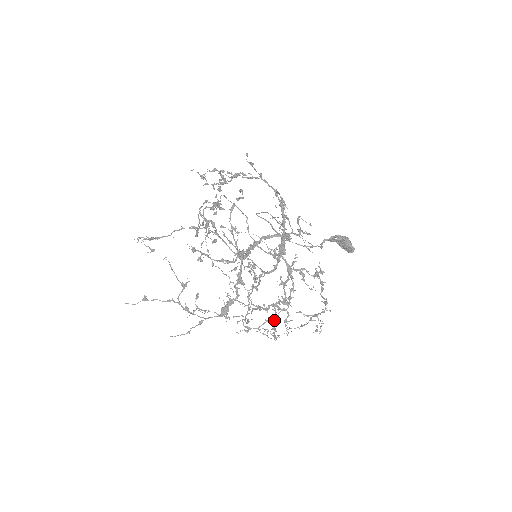
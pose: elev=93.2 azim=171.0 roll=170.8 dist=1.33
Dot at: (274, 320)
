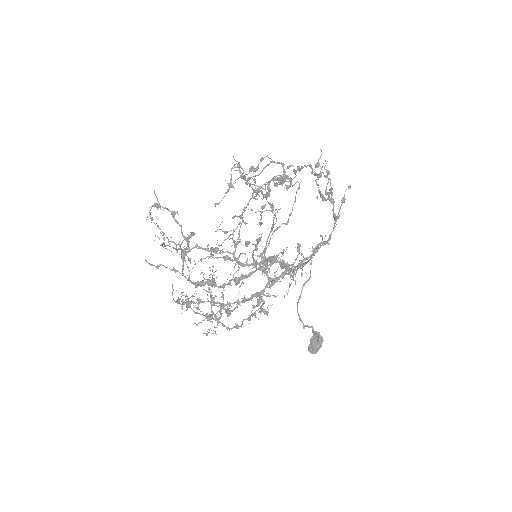
Dot at: (200, 301)
